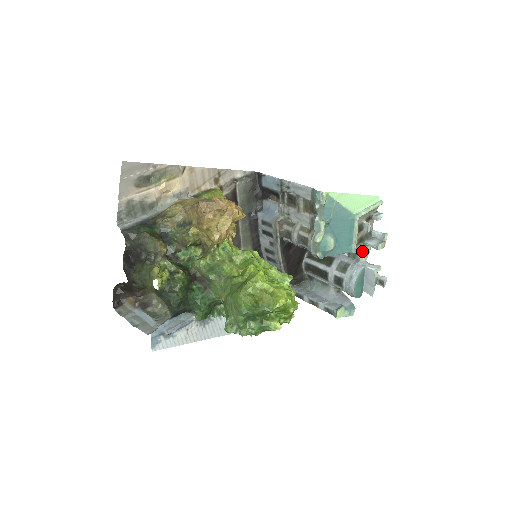
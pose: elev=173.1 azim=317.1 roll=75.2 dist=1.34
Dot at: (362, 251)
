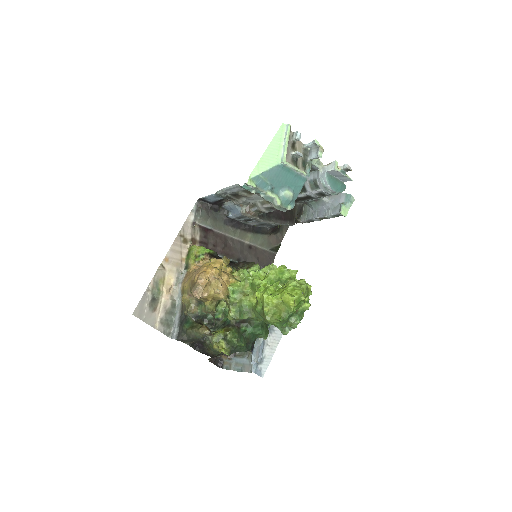
Dot at: (313, 165)
